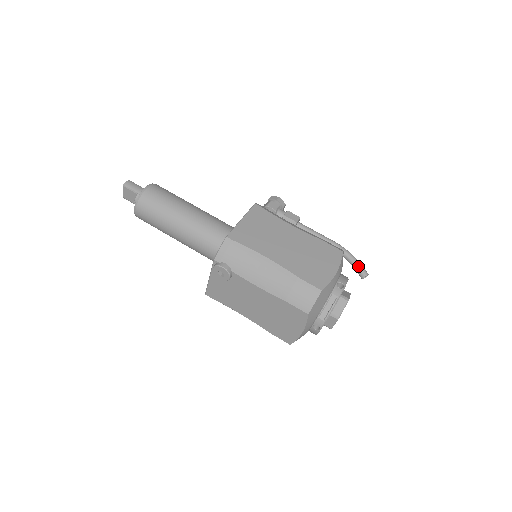
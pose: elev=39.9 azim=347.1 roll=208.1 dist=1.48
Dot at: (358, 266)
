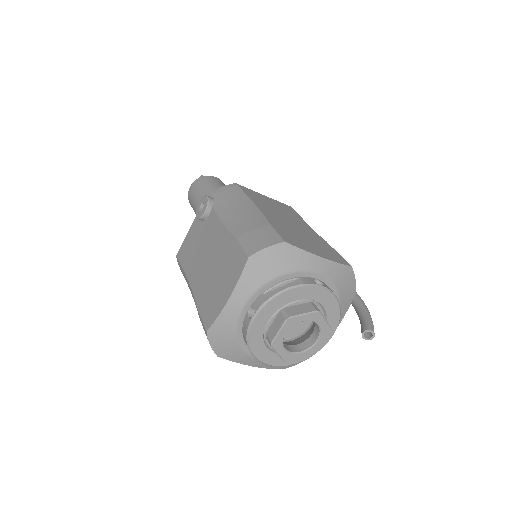
Dot at: (366, 318)
